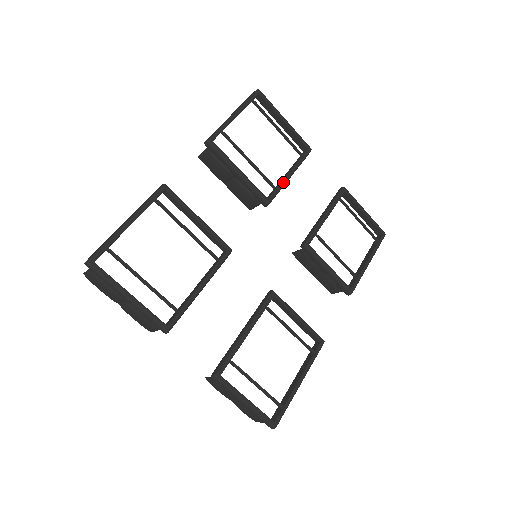
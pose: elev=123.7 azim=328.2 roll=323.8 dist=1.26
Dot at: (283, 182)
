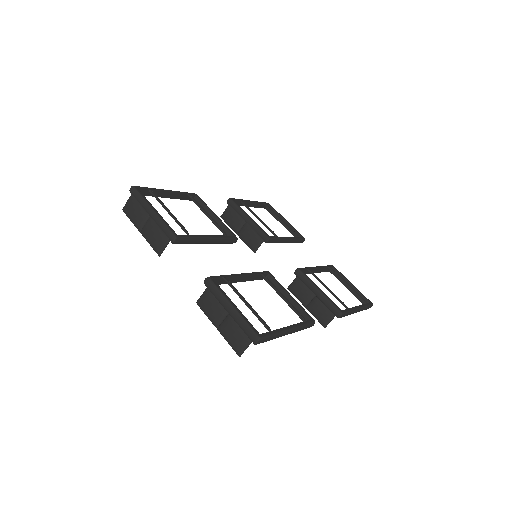
Dot at: (282, 237)
